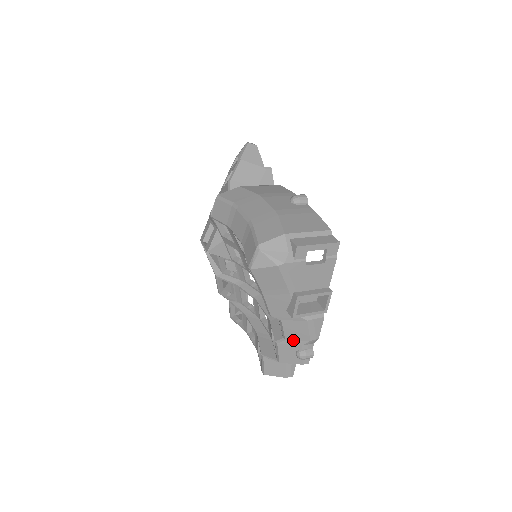
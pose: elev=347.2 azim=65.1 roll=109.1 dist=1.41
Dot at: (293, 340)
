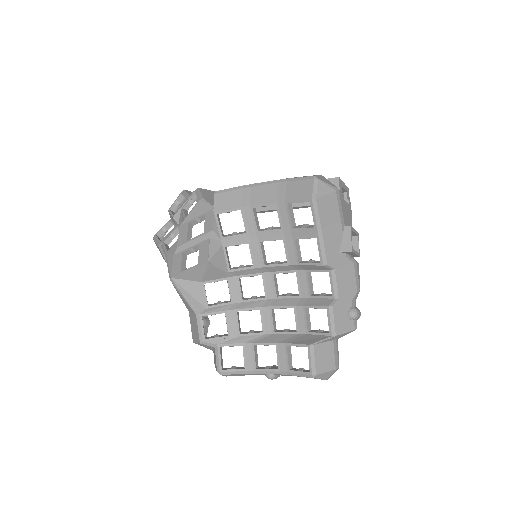
Dot at: (344, 296)
